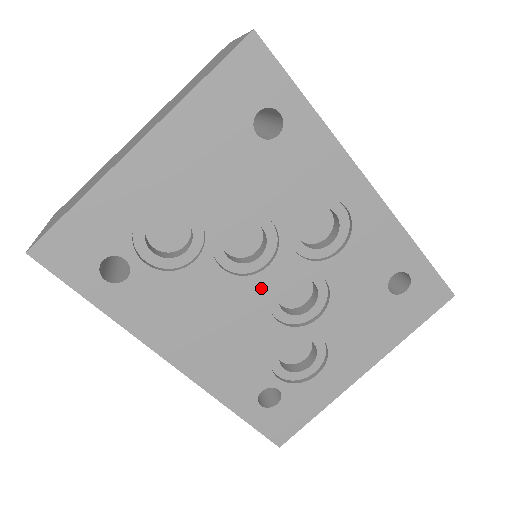
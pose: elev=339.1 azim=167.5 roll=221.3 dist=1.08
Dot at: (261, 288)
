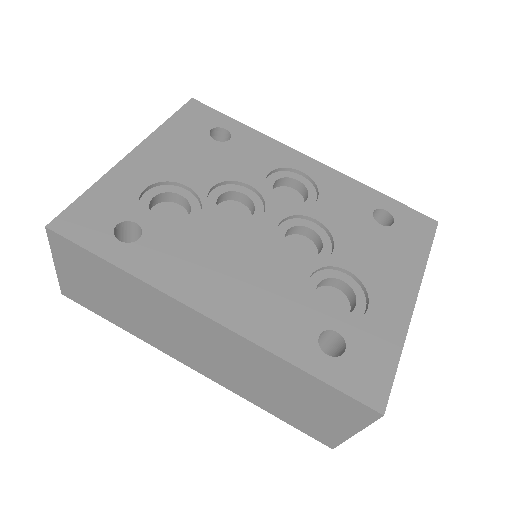
Dot at: (265, 233)
